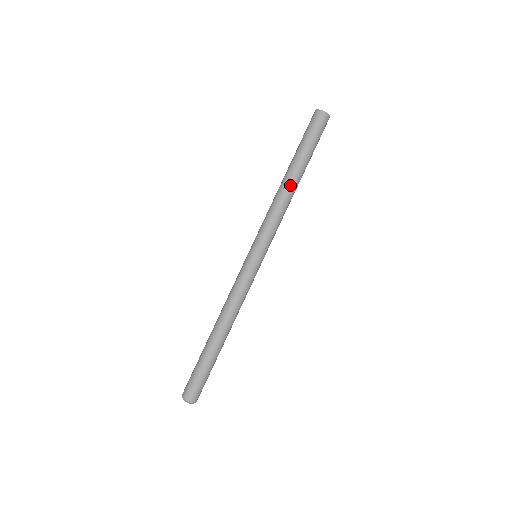
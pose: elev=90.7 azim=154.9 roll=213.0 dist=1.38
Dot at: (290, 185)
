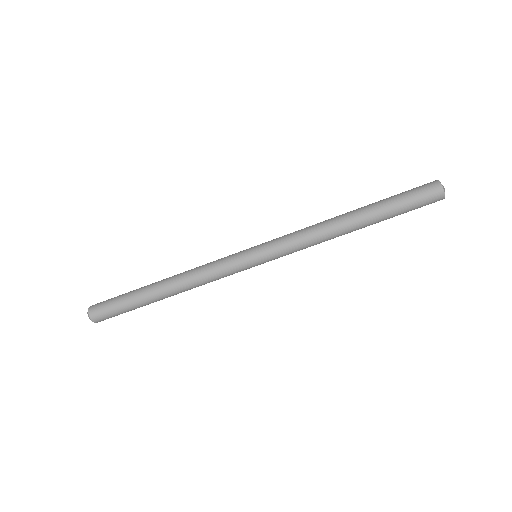
Dot at: (344, 223)
